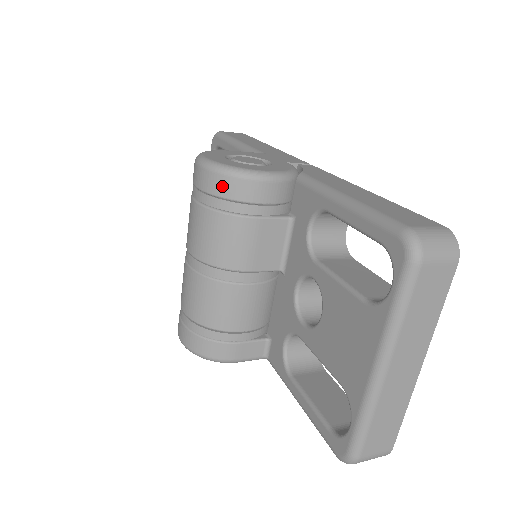
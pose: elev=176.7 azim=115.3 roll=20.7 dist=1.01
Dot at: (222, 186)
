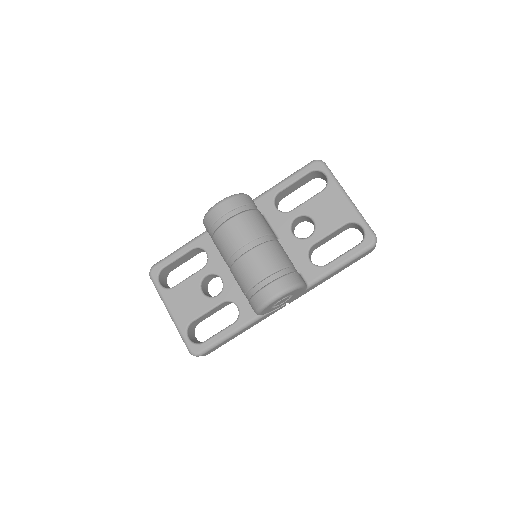
Dot at: (241, 200)
